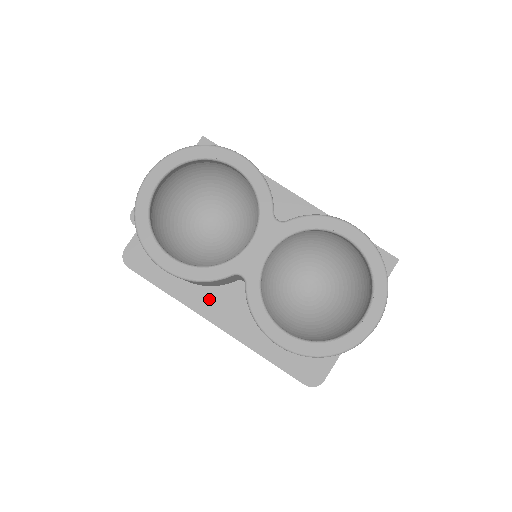
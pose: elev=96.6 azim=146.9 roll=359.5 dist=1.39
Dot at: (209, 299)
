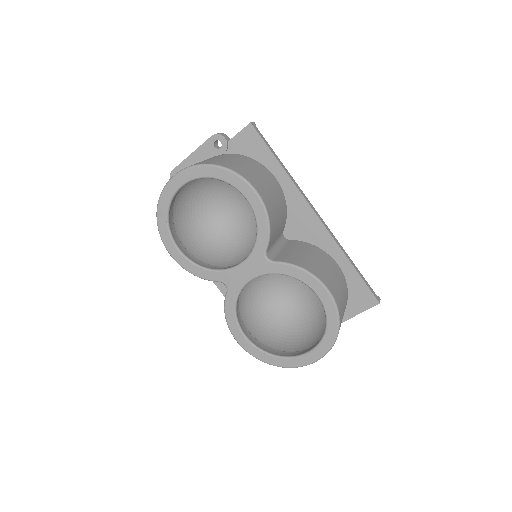
Dot at: occluded
